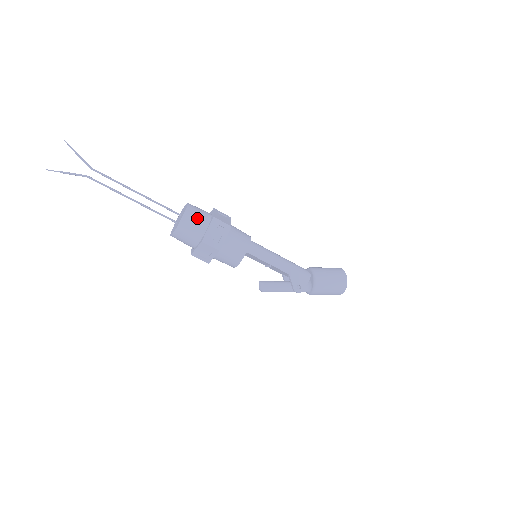
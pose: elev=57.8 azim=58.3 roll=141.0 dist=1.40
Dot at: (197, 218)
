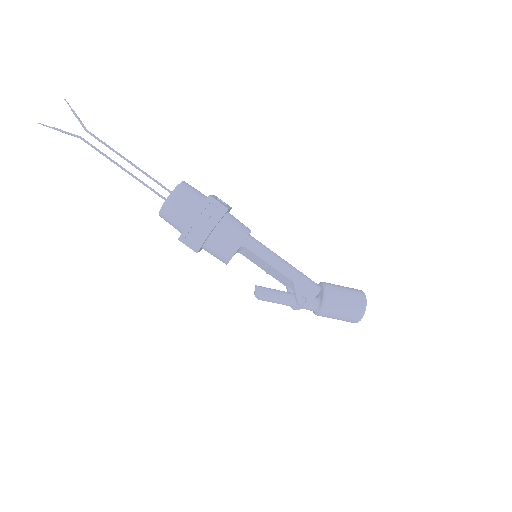
Dot at: (190, 194)
